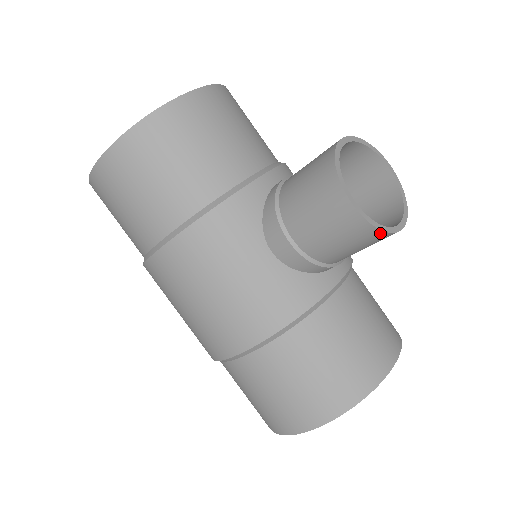
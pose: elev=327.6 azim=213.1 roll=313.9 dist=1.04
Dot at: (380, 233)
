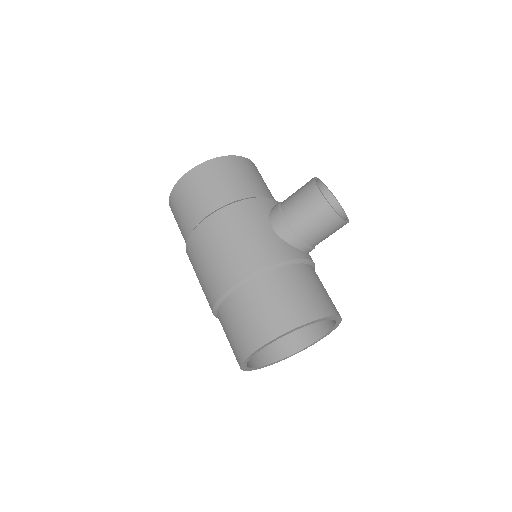
Dot at: (333, 213)
